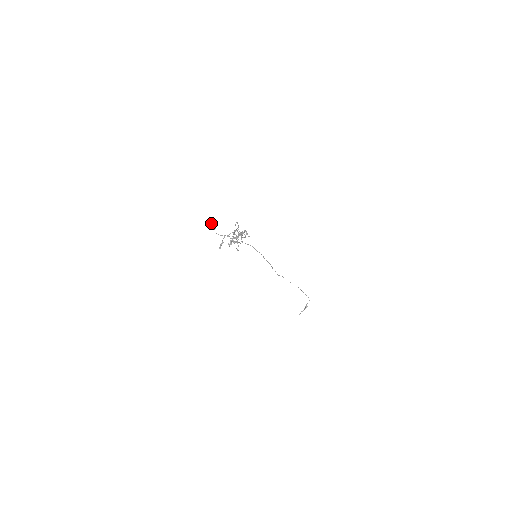
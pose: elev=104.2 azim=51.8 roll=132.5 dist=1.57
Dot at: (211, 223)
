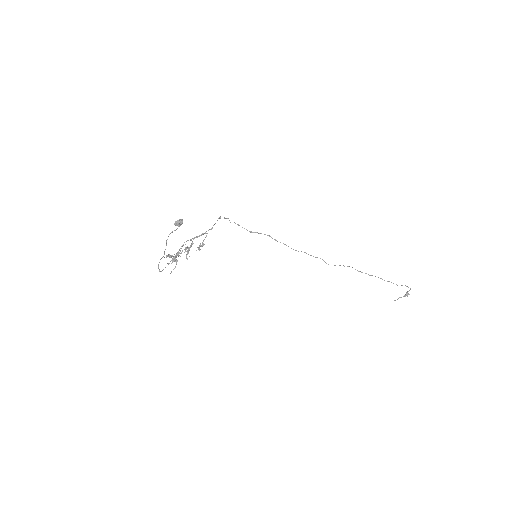
Dot at: (176, 221)
